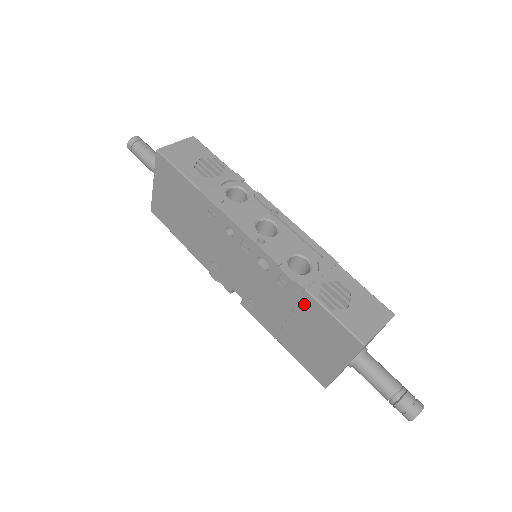
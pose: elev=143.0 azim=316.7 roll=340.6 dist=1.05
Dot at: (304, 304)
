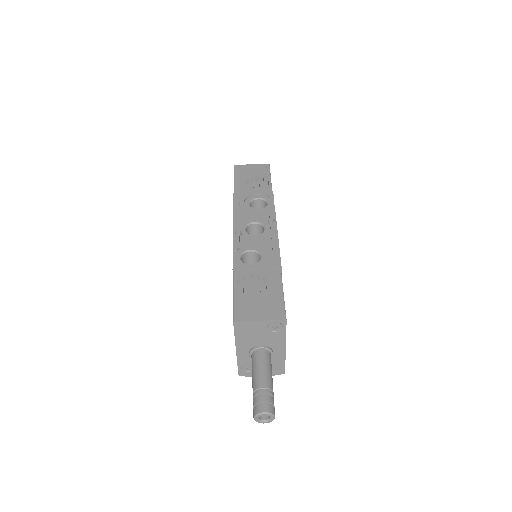
Dot at: occluded
